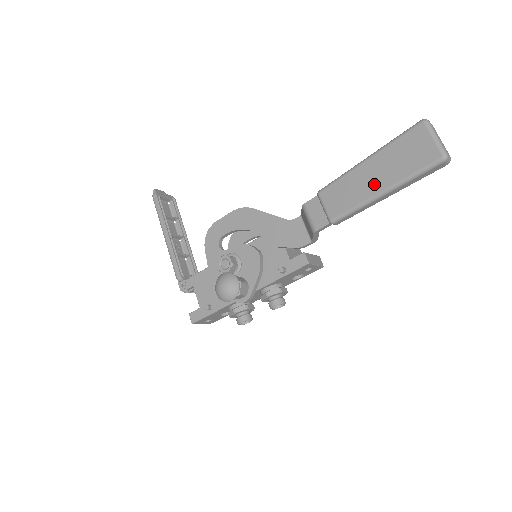
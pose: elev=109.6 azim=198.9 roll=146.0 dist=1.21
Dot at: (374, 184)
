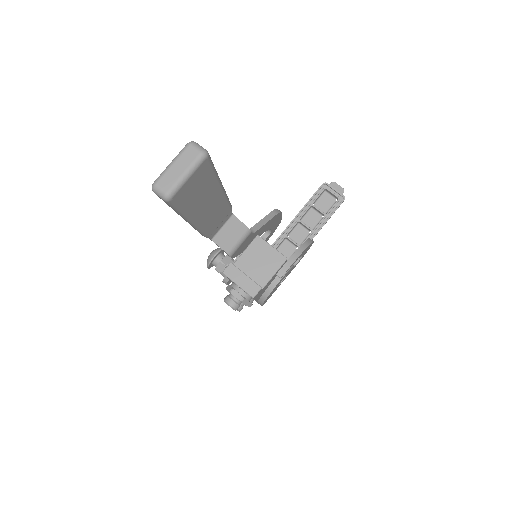
Dot at: occluded
